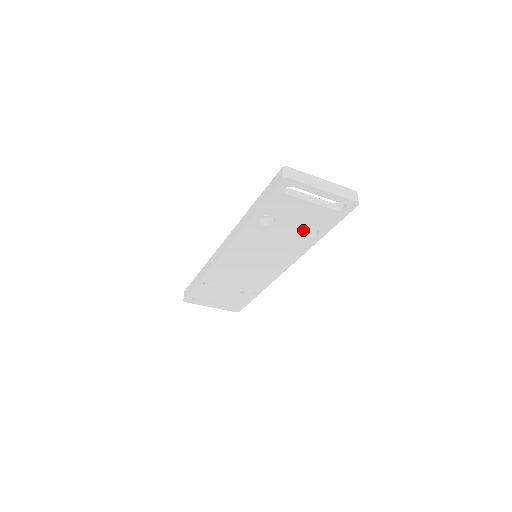
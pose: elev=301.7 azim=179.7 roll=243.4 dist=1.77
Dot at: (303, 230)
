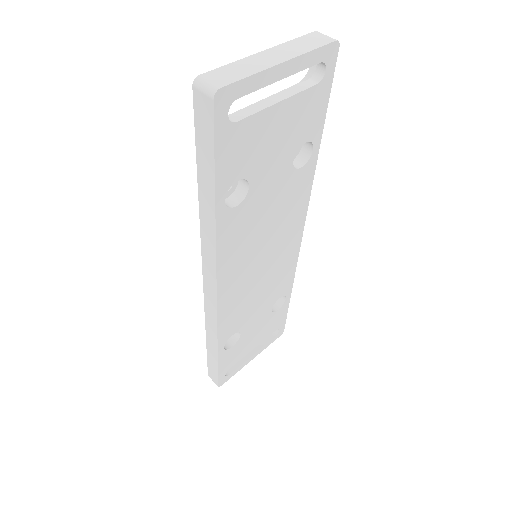
Dot at: (291, 161)
